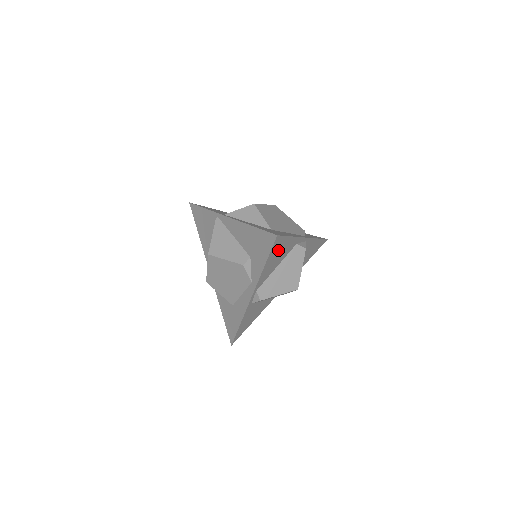
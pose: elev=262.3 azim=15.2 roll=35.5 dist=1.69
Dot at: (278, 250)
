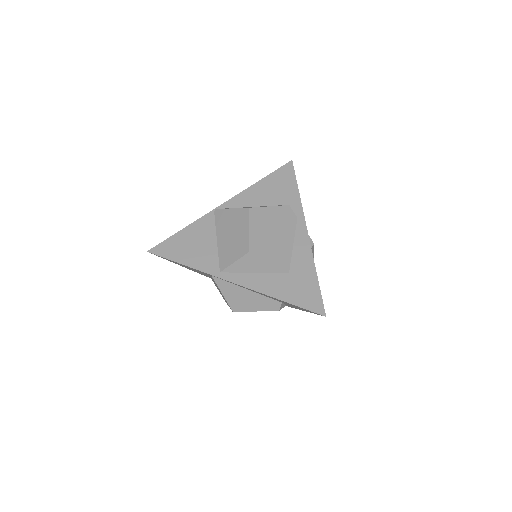
Dot at: occluded
